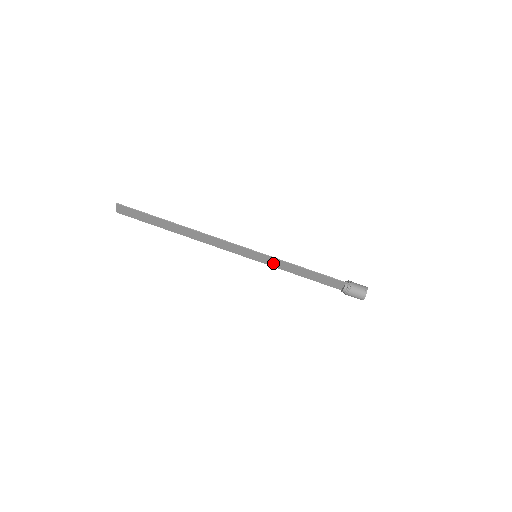
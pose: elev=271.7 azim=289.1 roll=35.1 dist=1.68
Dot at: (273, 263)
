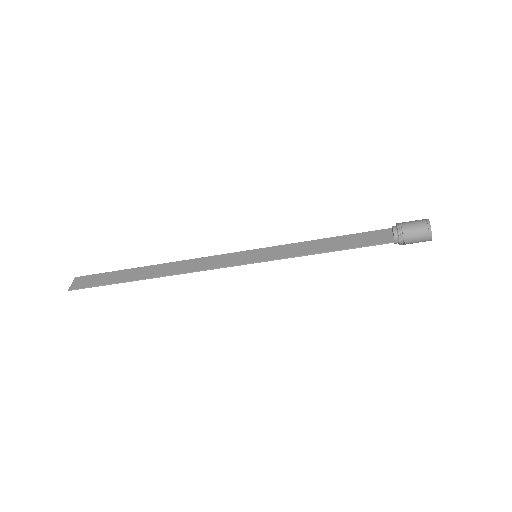
Dot at: (282, 251)
